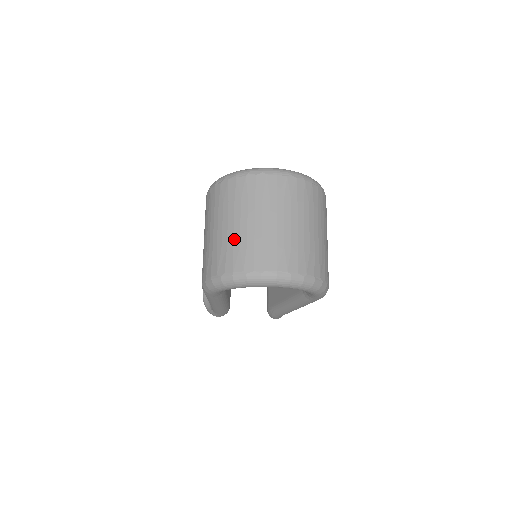
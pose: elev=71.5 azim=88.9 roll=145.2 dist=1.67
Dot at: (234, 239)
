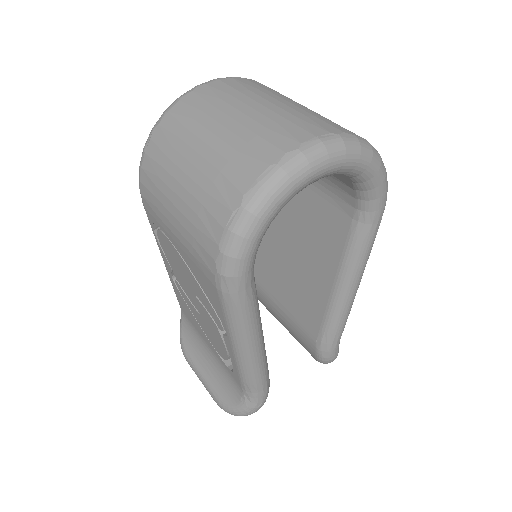
Dot at: (221, 153)
